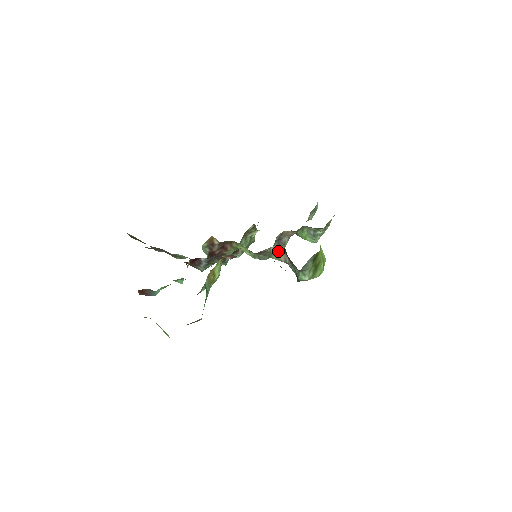
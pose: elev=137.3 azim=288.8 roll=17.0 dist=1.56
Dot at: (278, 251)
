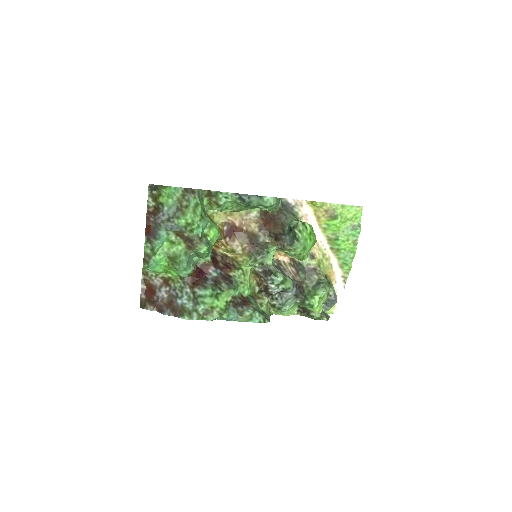
Dot at: (272, 243)
